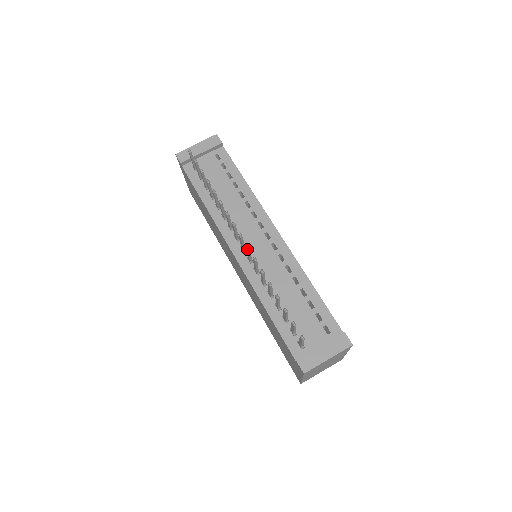
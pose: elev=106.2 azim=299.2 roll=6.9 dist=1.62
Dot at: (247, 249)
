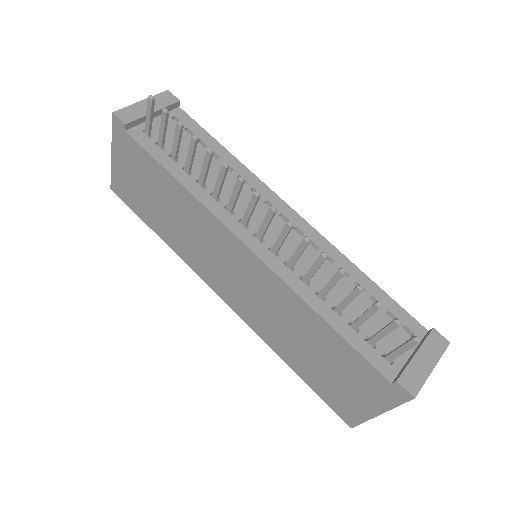
Dot at: (290, 227)
